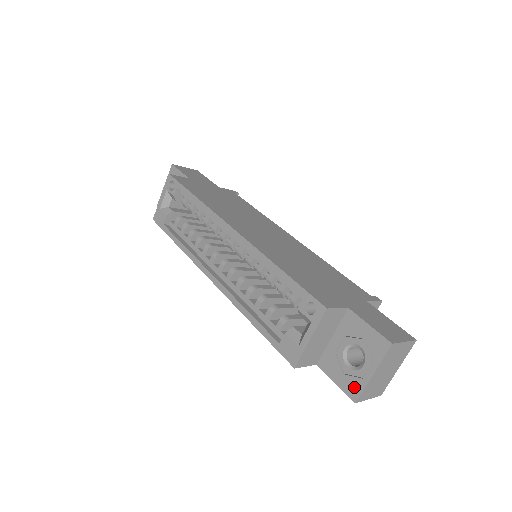
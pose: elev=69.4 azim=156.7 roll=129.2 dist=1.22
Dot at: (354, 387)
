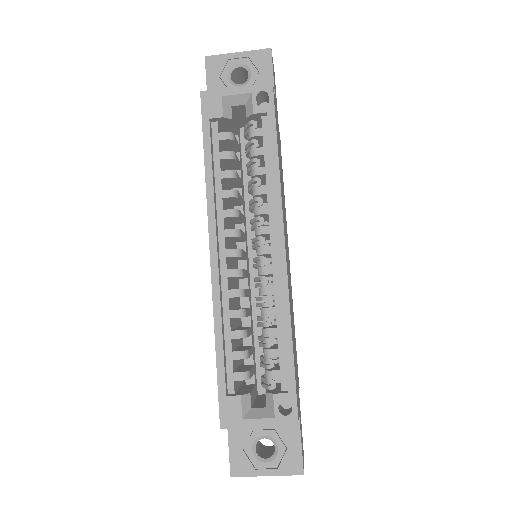
Dot at: (242, 467)
